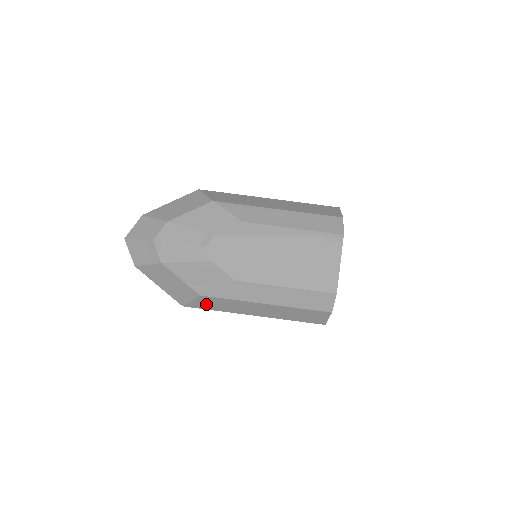
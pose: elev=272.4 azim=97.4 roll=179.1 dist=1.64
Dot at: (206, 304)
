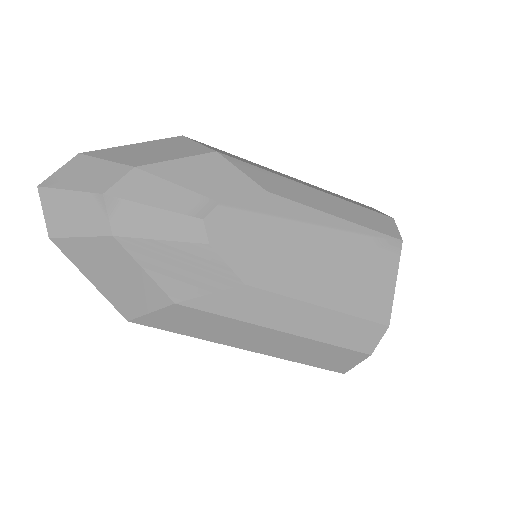
Dot at: (174, 321)
